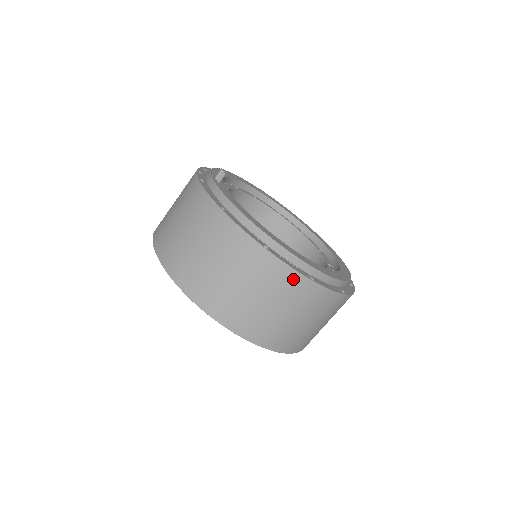
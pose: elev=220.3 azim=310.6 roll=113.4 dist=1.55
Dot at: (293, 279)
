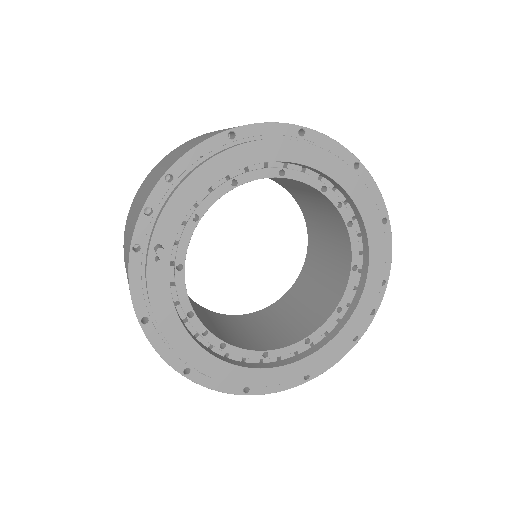
Dot at: occluded
